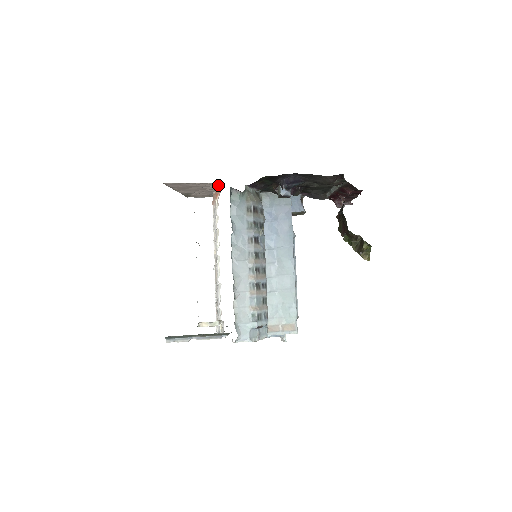
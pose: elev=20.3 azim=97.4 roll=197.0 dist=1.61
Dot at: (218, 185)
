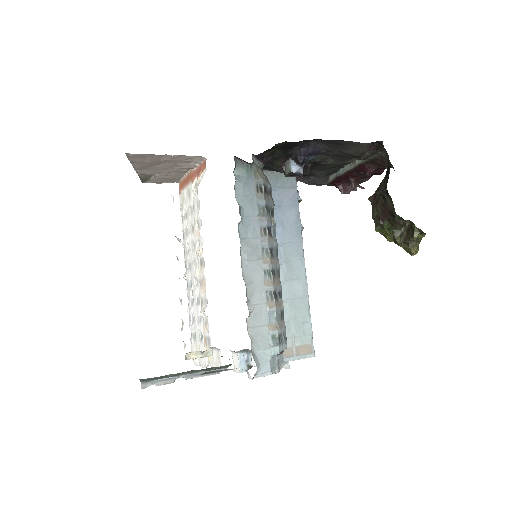
Dot at: (200, 160)
